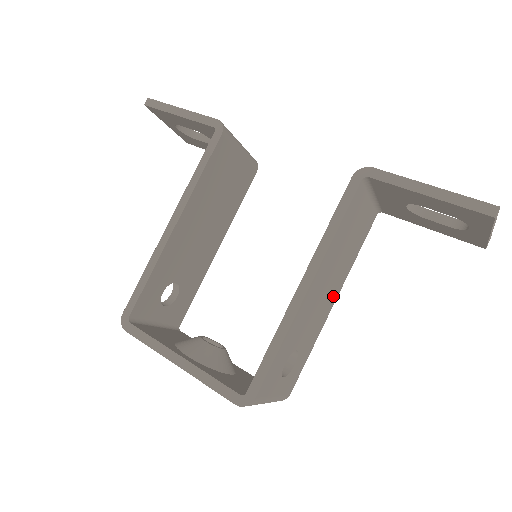
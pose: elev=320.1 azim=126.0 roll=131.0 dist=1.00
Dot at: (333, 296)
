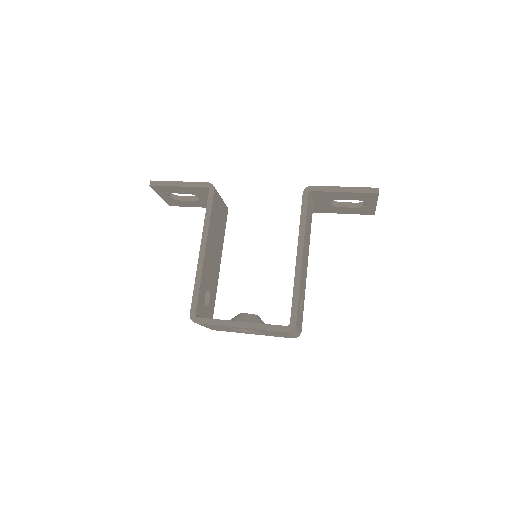
Dot at: (306, 265)
